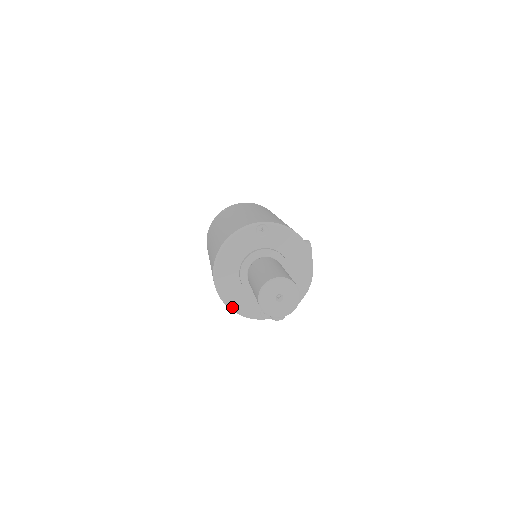
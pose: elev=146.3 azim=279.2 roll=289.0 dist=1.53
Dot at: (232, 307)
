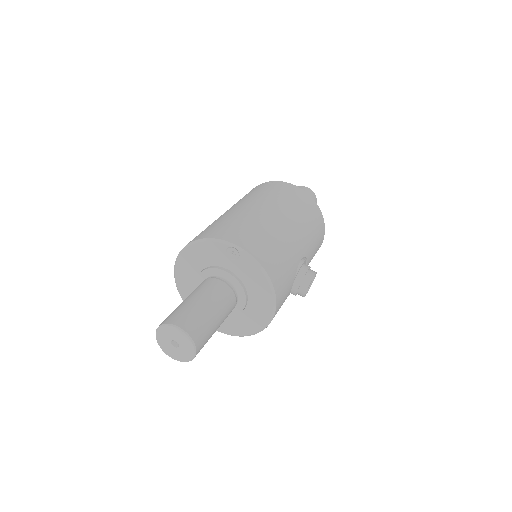
Dot at: (183, 299)
